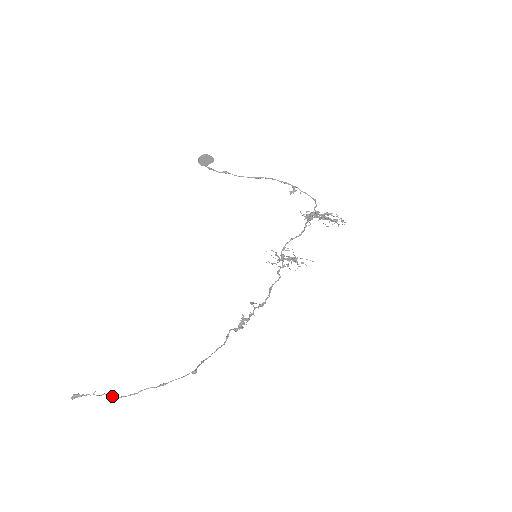
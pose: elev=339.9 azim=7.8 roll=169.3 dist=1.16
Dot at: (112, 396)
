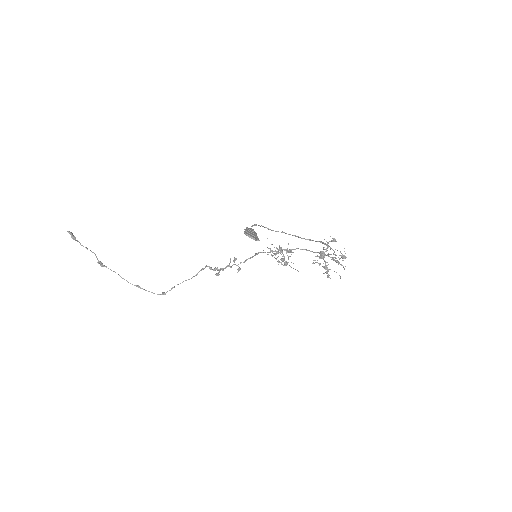
Dot at: (100, 264)
